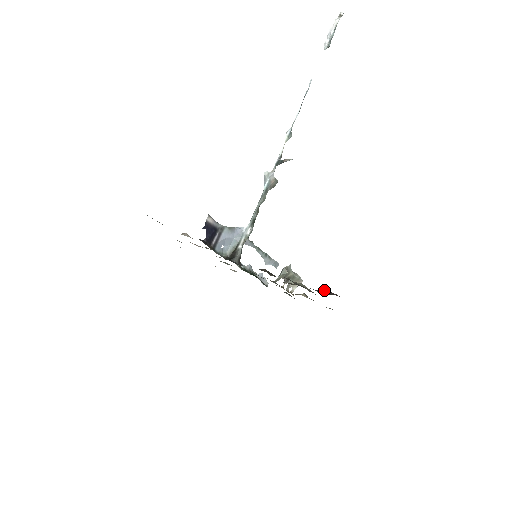
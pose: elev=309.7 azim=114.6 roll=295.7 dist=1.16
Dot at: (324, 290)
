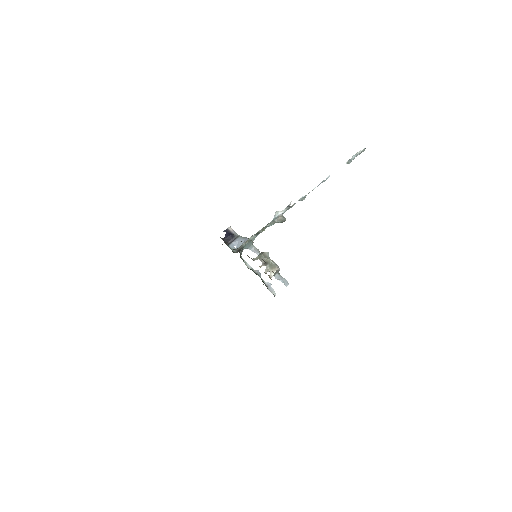
Dot at: occluded
